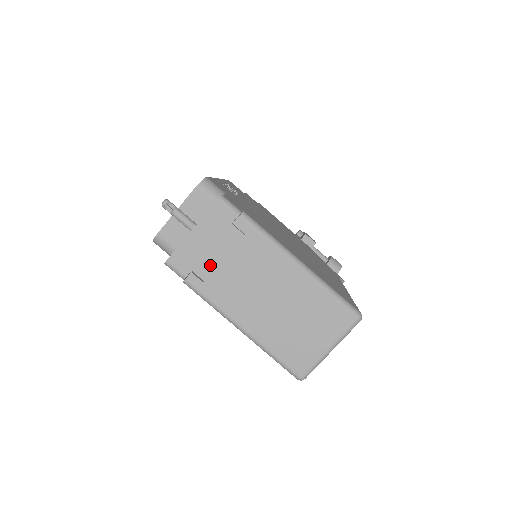
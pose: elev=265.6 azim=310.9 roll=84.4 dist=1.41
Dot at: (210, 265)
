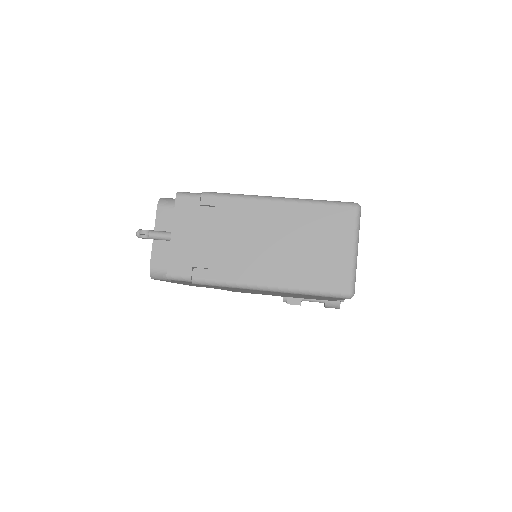
Dot at: (204, 252)
